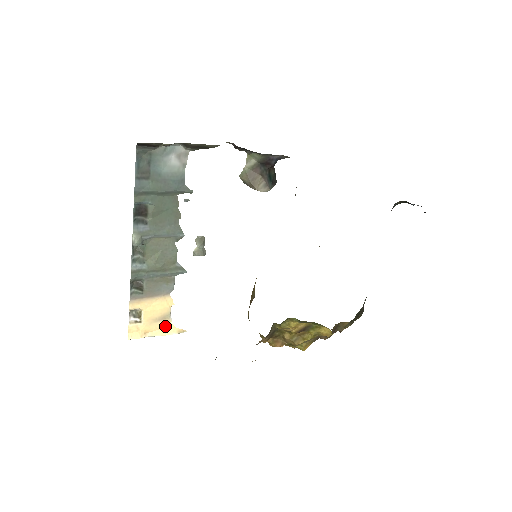
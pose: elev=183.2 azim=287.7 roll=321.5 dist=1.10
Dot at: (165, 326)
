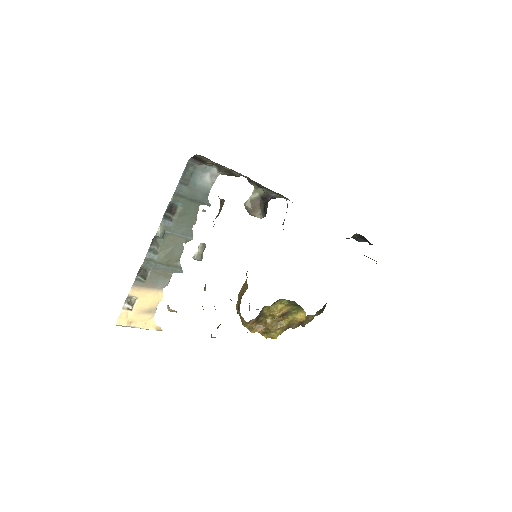
Dot at: (148, 320)
